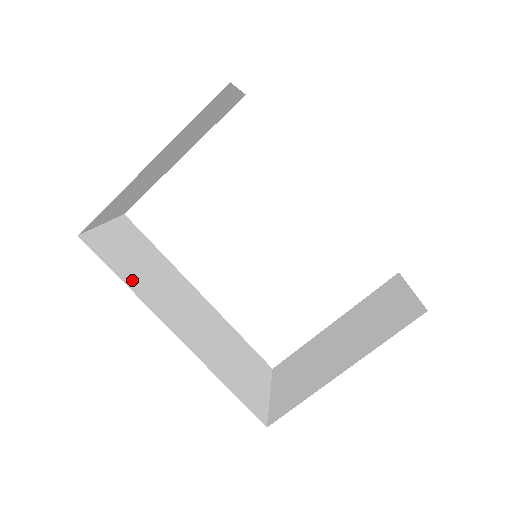
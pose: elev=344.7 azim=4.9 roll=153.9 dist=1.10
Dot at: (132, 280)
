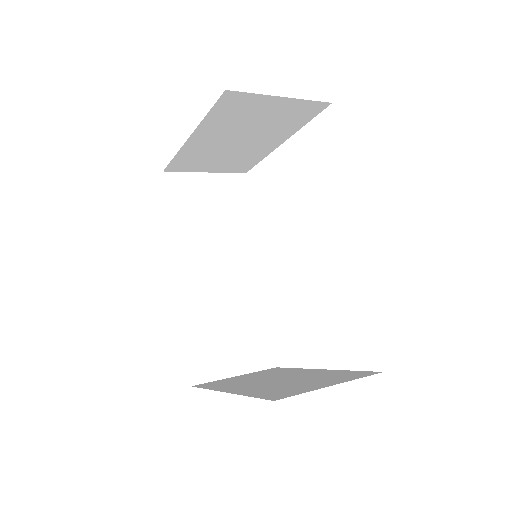
Dot at: (181, 220)
